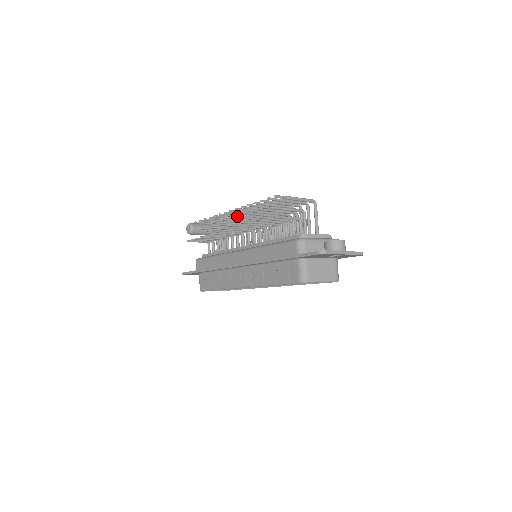
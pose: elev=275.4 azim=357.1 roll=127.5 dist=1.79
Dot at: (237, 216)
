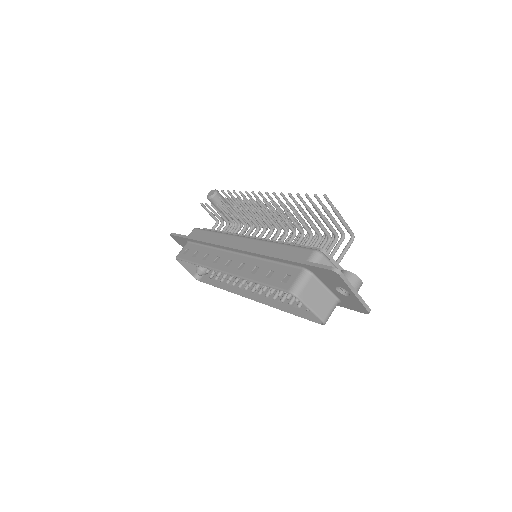
Dot at: (266, 208)
